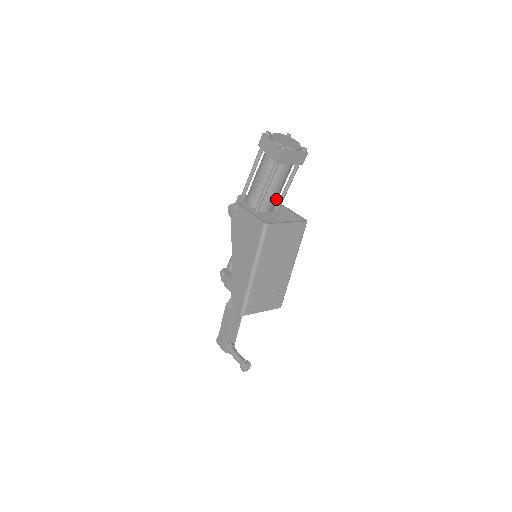
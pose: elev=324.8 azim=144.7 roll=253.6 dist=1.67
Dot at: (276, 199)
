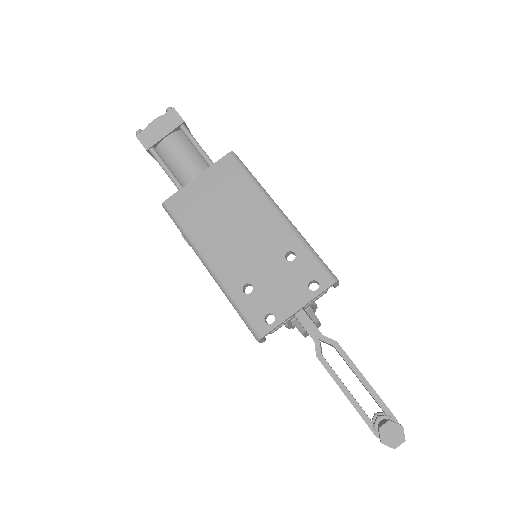
Dot at: occluded
